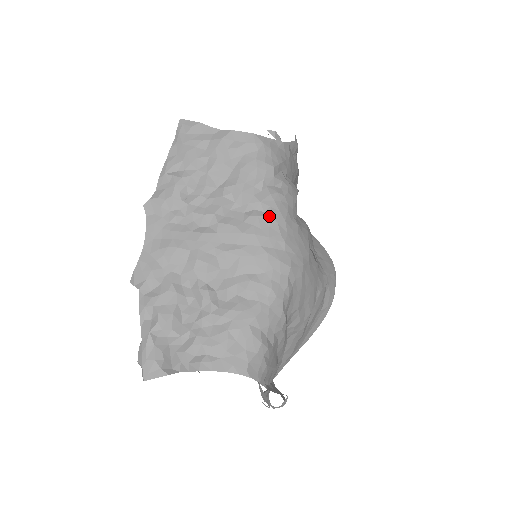
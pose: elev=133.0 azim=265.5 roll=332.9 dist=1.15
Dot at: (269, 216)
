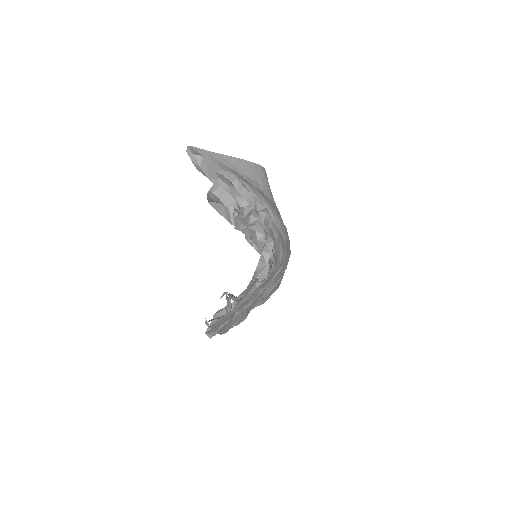
Dot at: occluded
